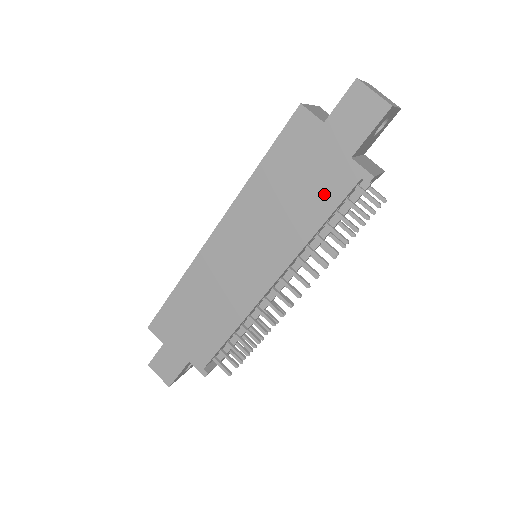
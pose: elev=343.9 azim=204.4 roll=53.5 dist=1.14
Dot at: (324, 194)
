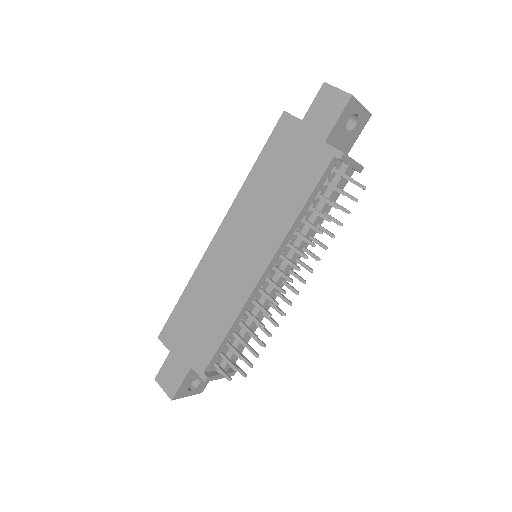
Dot at: (305, 177)
